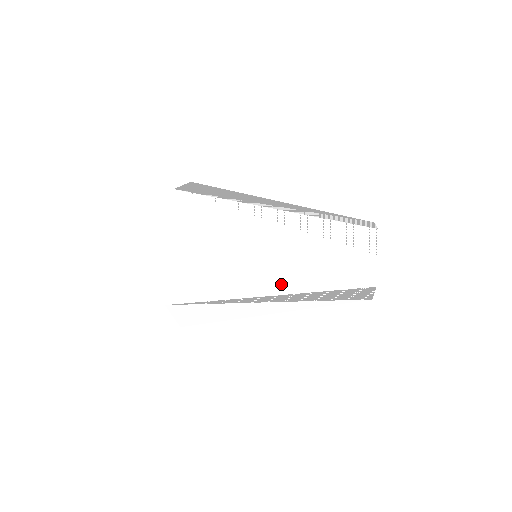
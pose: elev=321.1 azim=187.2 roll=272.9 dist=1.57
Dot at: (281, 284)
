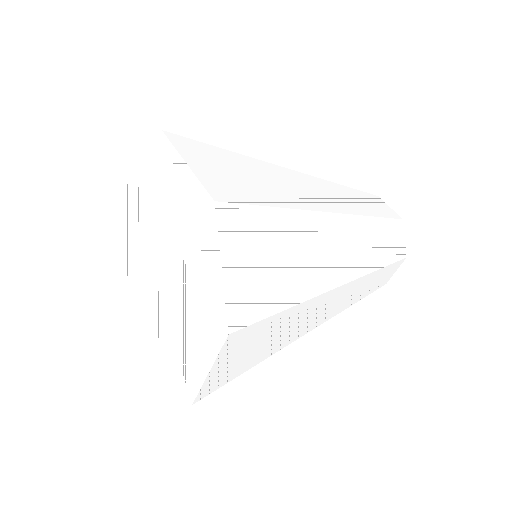
Dot at: (325, 316)
